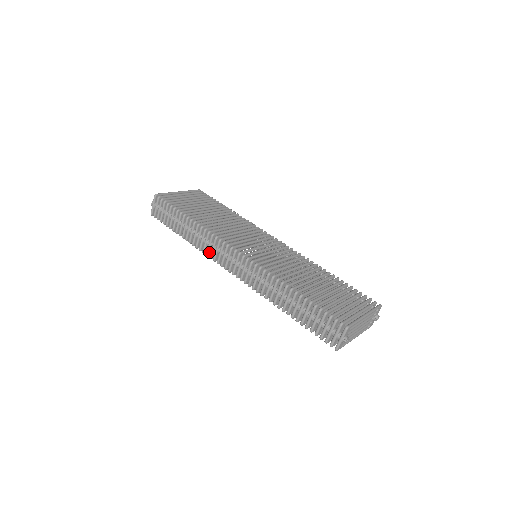
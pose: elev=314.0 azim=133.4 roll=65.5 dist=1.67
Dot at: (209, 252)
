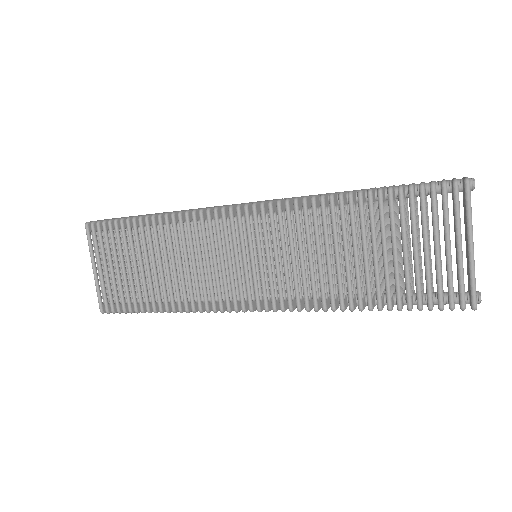
Dot at: (198, 212)
